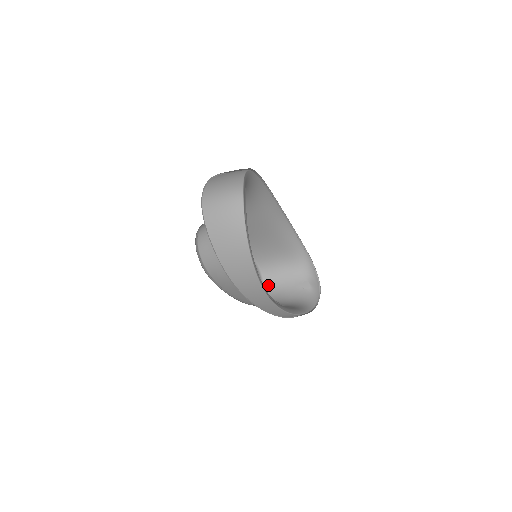
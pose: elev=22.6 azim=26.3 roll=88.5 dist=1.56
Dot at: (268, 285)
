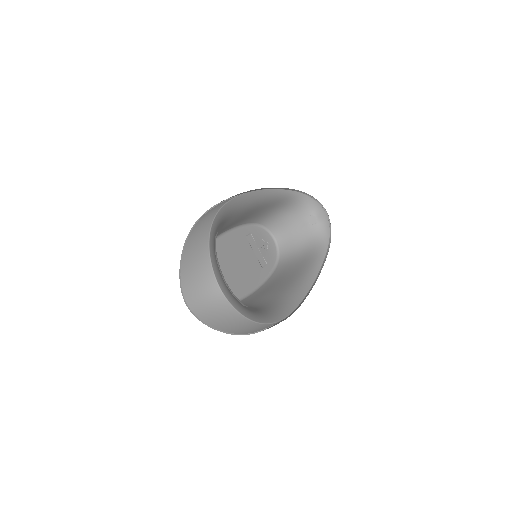
Dot at: (277, 234)
